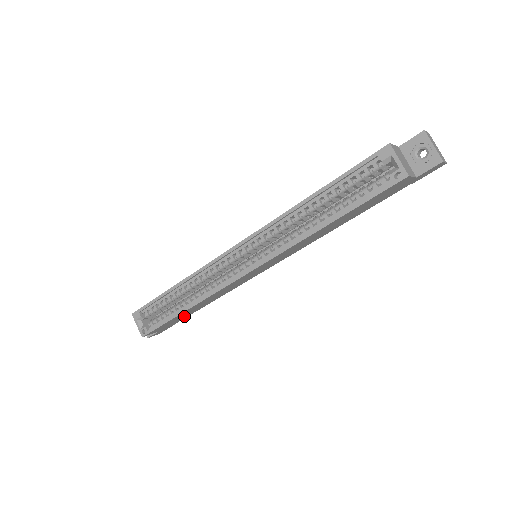
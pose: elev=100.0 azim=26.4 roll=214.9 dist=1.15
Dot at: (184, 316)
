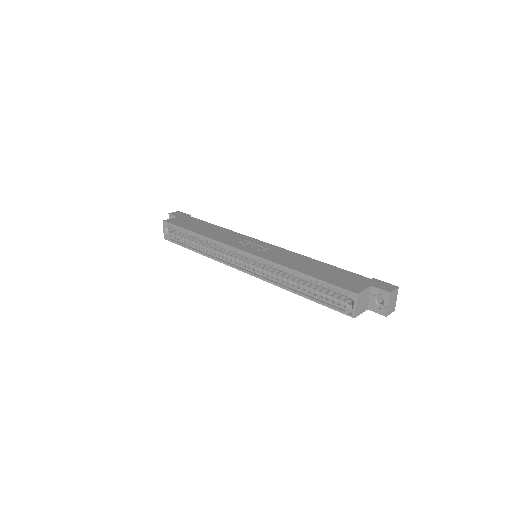
Dot at: occluded
